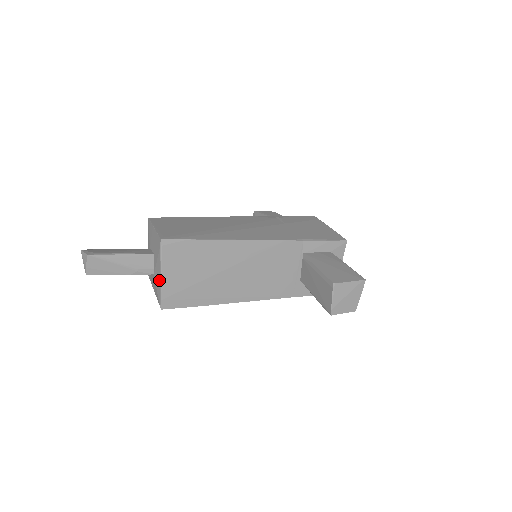
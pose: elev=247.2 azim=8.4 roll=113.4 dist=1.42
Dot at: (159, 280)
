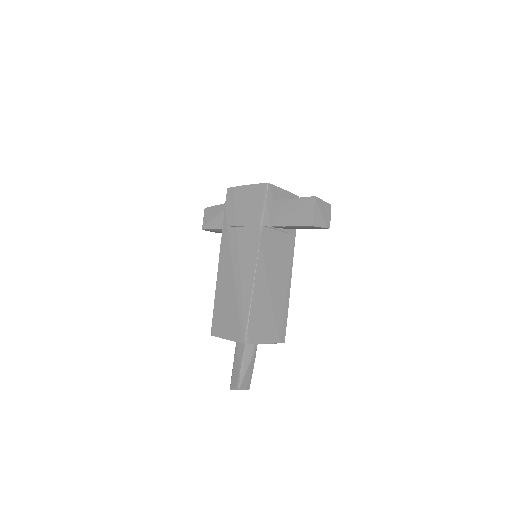
Dot at: occluded
